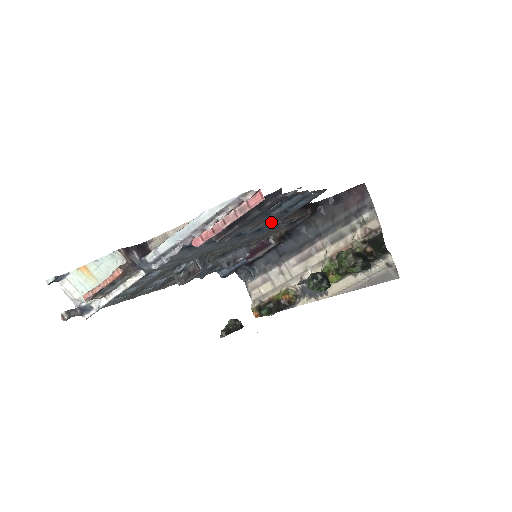
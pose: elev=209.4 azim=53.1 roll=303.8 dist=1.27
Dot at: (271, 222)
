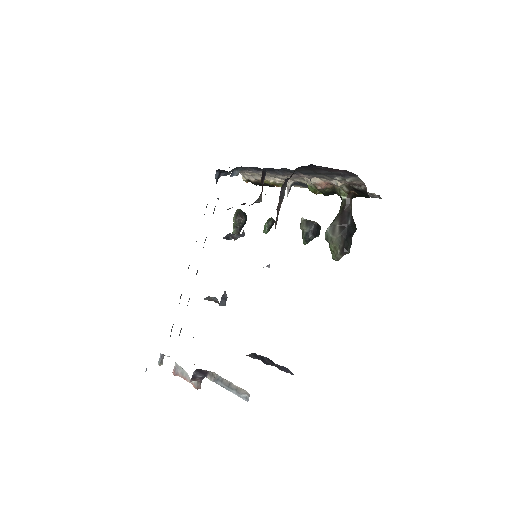
Dot at: occluded
